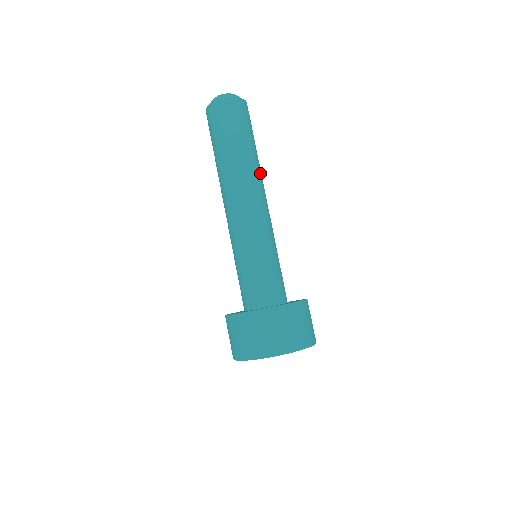
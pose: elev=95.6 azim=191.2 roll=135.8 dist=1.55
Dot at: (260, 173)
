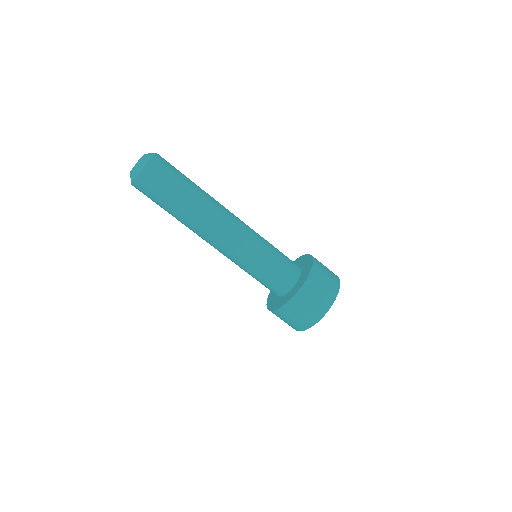
Dot at: (212, 200)
